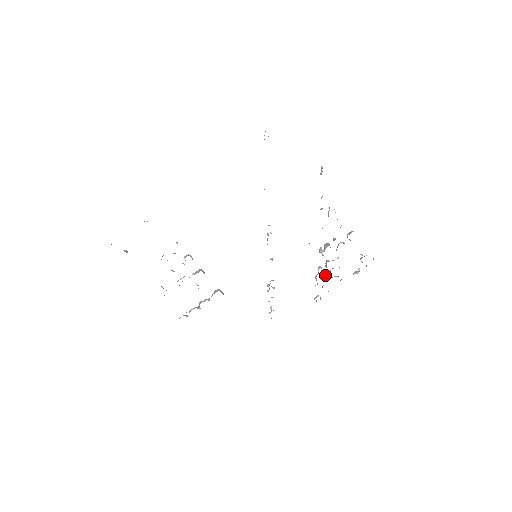
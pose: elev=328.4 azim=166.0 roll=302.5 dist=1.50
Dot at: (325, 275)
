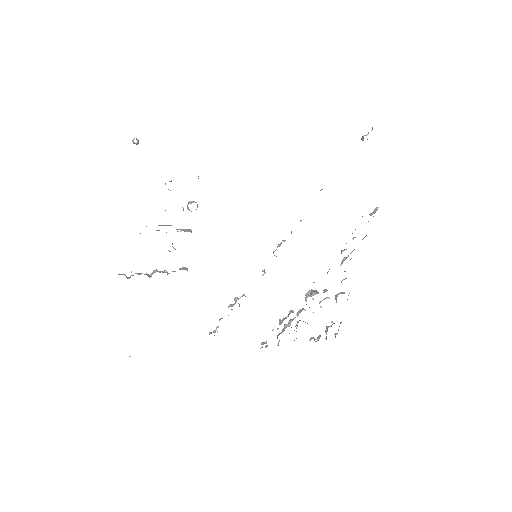
Dot at: (290, 323)
